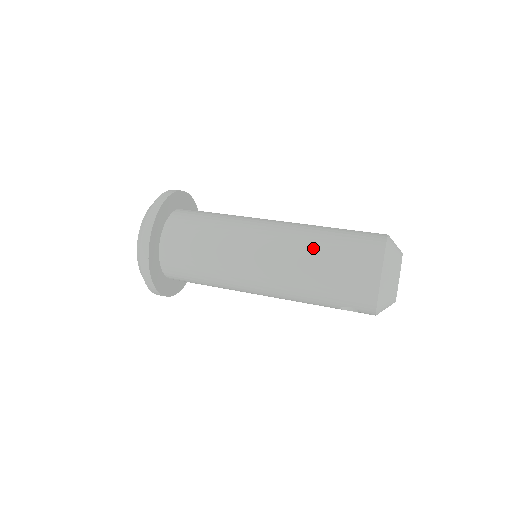
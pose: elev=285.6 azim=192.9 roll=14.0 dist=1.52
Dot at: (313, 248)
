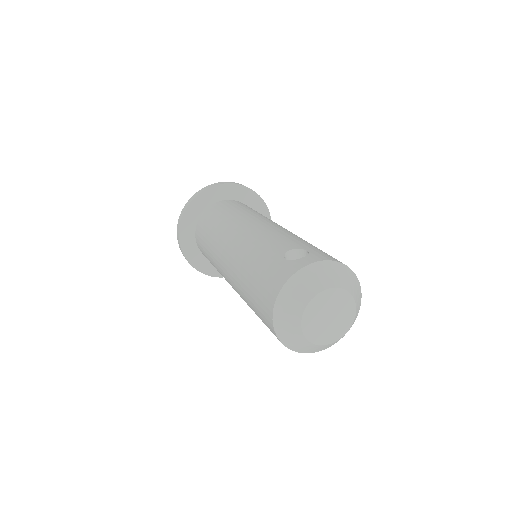
Dot at: (242, 290)
